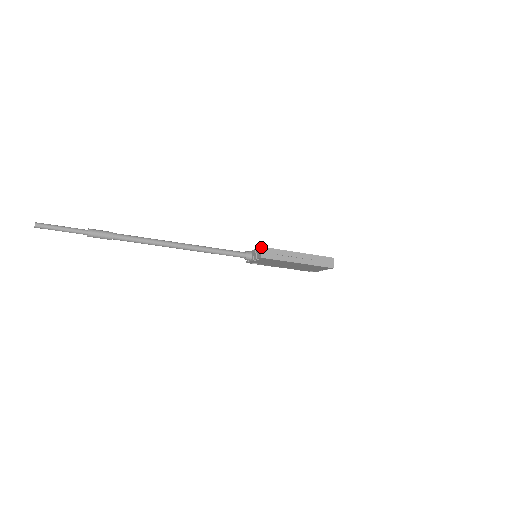
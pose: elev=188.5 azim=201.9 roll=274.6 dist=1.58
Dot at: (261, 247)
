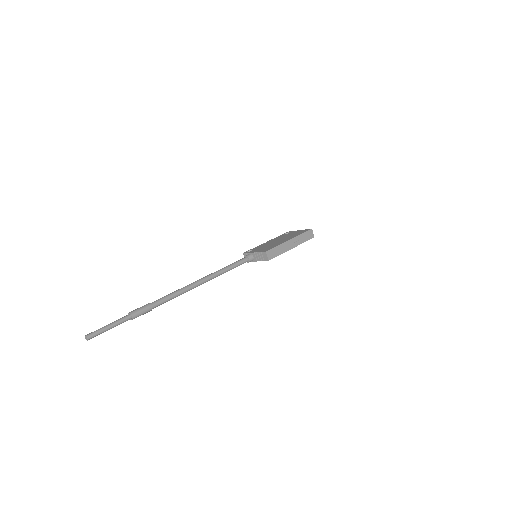
Dot at: (266, 252)
